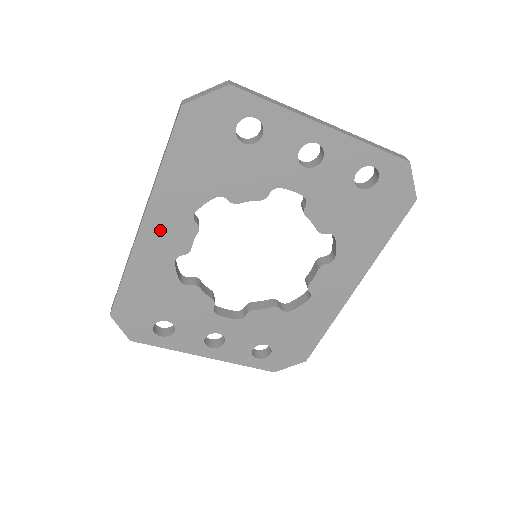
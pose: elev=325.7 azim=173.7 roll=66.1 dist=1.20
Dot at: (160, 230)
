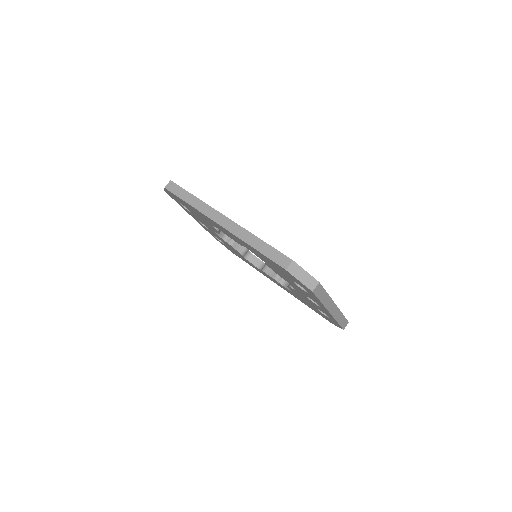
Dot at: (225, 231)
